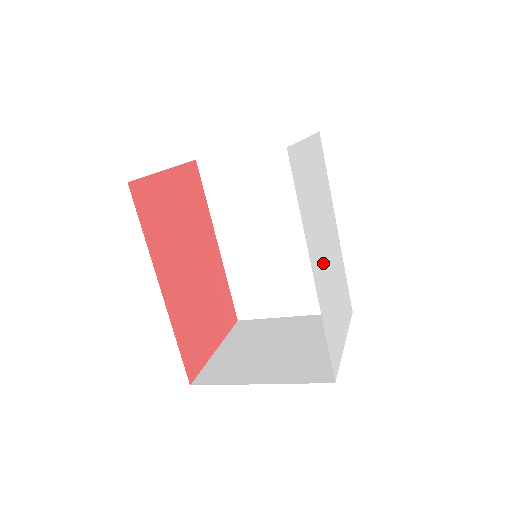
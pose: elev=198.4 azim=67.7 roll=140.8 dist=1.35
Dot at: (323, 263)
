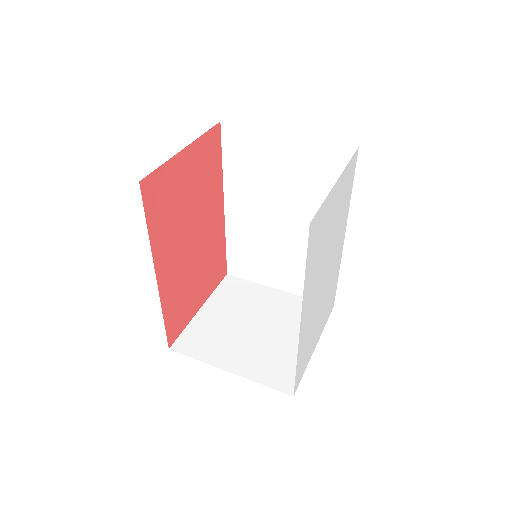
Dot at: (316, 298)
